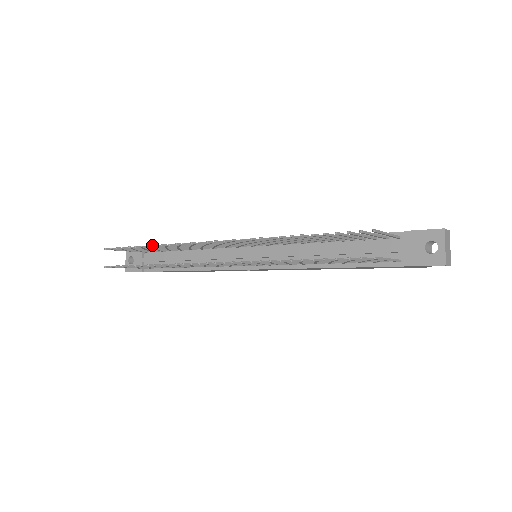
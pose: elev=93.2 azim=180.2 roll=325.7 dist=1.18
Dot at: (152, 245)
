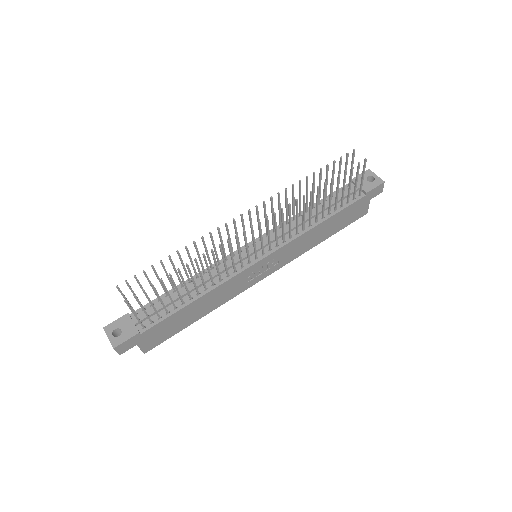
Dot at: (179, 253)
